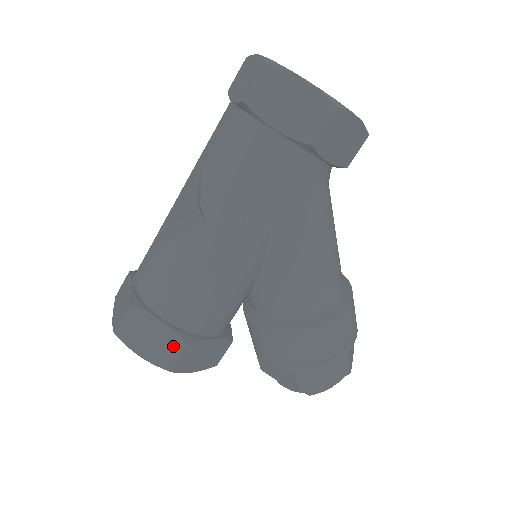
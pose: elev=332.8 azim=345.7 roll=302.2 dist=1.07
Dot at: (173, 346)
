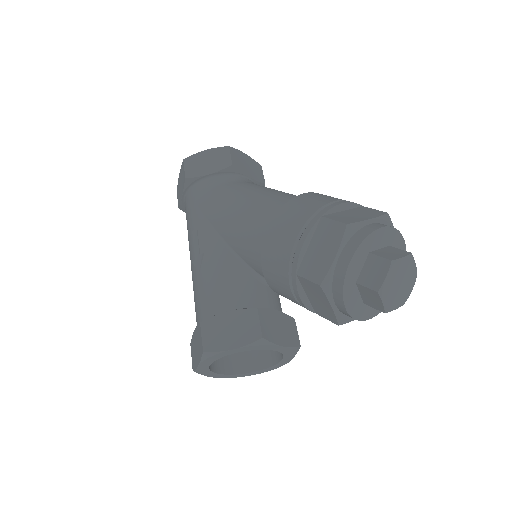
Dot at: (199, 334)
